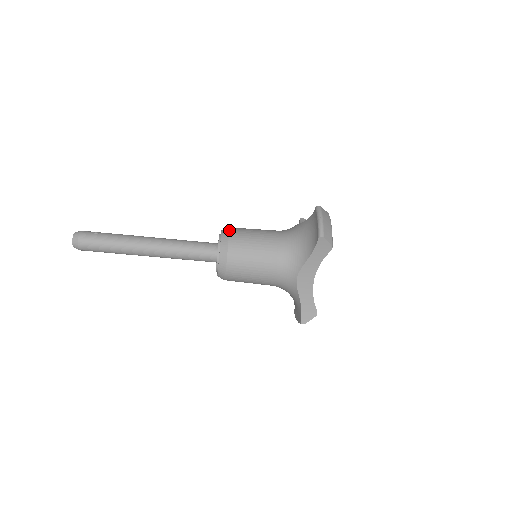
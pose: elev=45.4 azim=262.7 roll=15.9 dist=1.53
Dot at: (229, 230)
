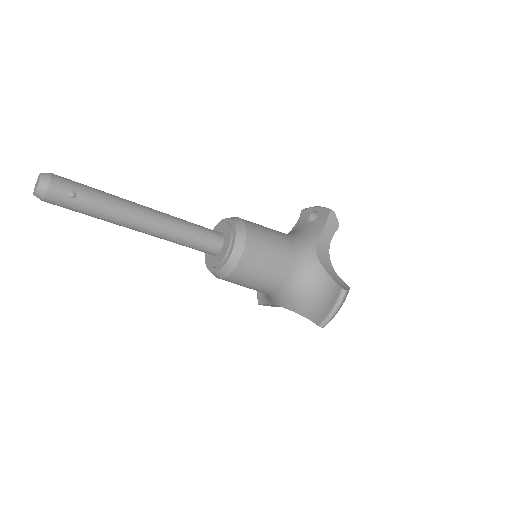
Dot at: (243, 252)
